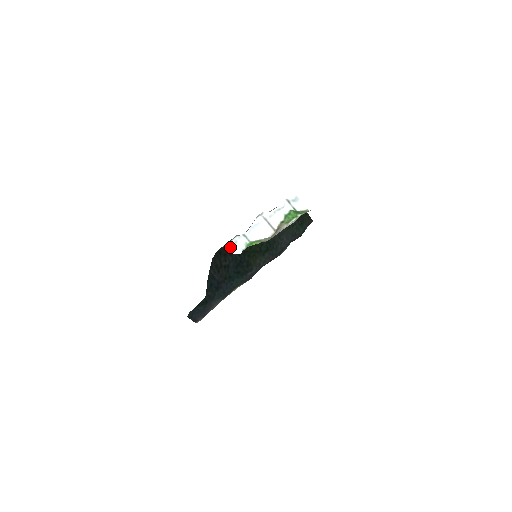
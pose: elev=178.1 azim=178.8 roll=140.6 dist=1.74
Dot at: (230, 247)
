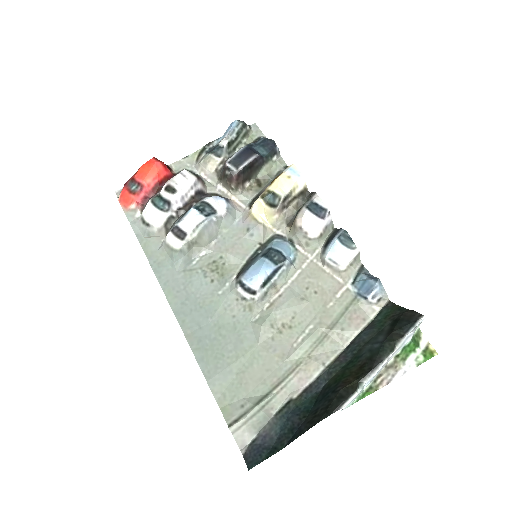
Dot at: (337, 398)
